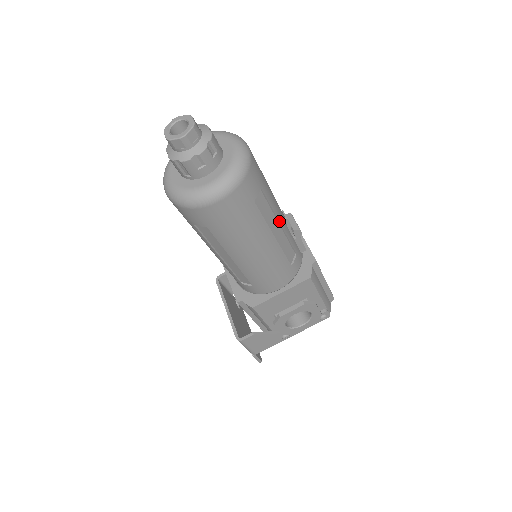
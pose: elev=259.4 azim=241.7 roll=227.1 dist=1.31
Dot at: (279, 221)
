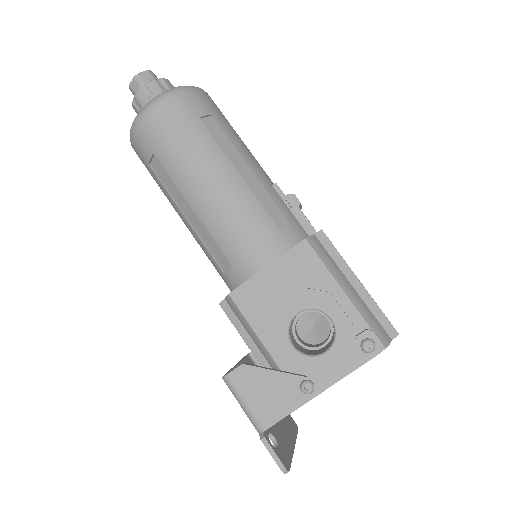
Dot at: (249, 164)
